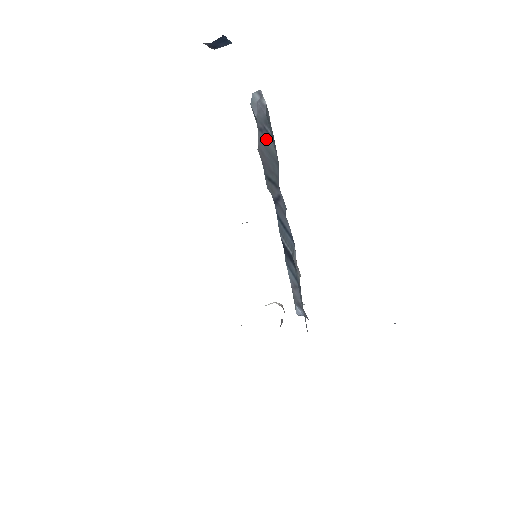
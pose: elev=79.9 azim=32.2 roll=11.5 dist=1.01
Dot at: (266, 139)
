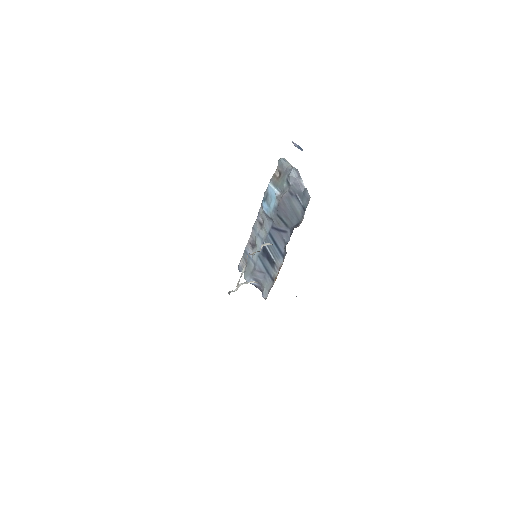
Dot at: (294, 202)
